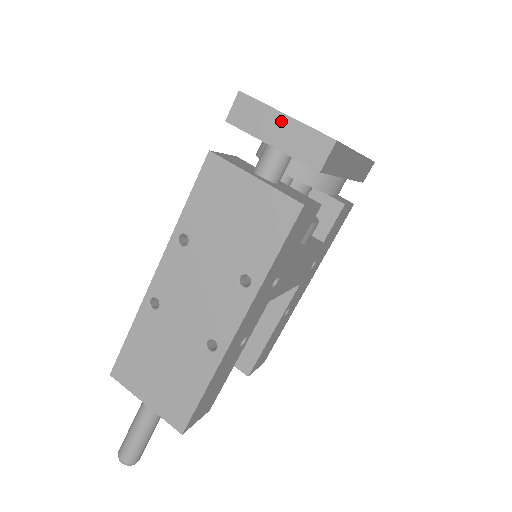
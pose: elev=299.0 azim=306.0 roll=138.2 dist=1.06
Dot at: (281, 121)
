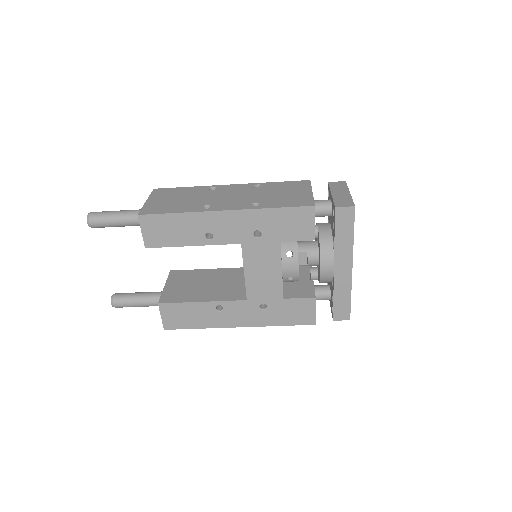
Dot at: (346, 193)
